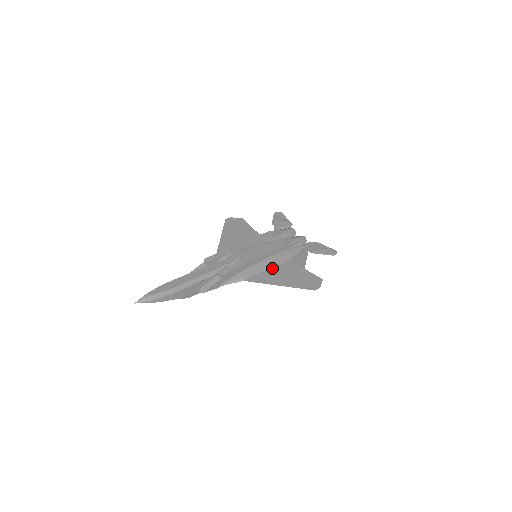
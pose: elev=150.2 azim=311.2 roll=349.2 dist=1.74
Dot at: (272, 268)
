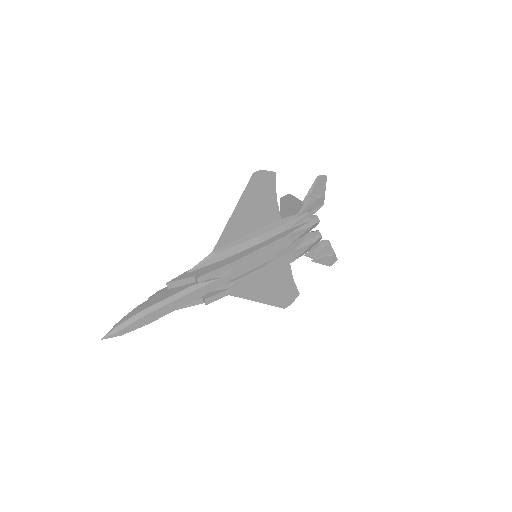
Dot at: occluded
